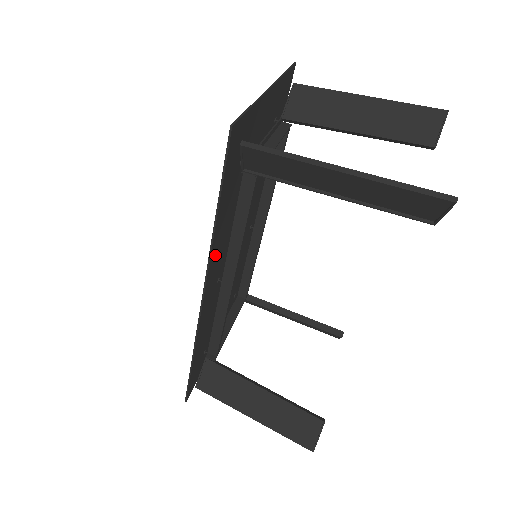
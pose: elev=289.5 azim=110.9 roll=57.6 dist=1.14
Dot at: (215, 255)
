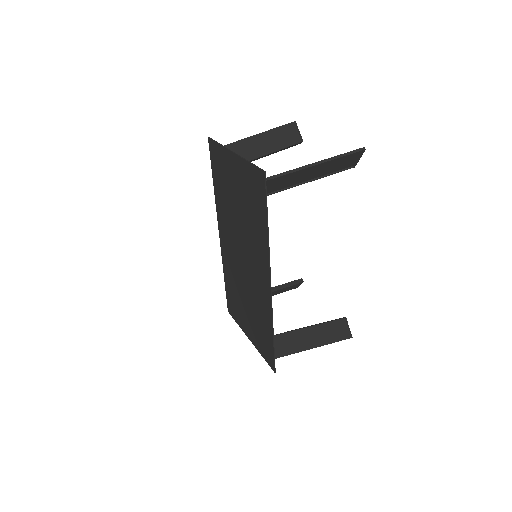
Dot at: (265, 255)
